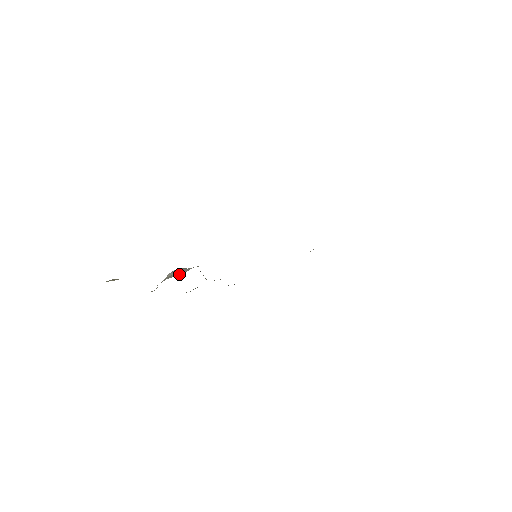
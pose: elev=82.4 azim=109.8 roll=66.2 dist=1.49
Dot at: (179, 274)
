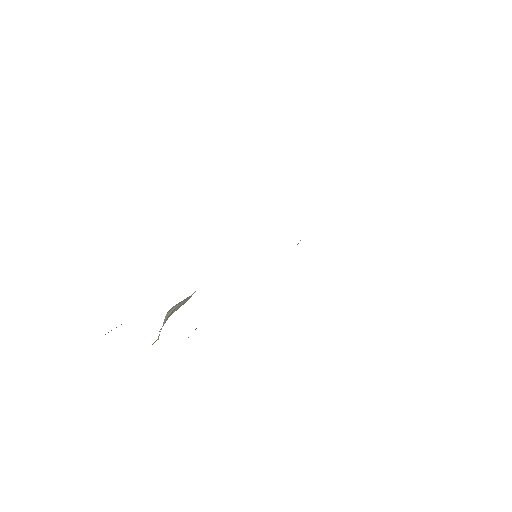
Dot at: (183, 303)
